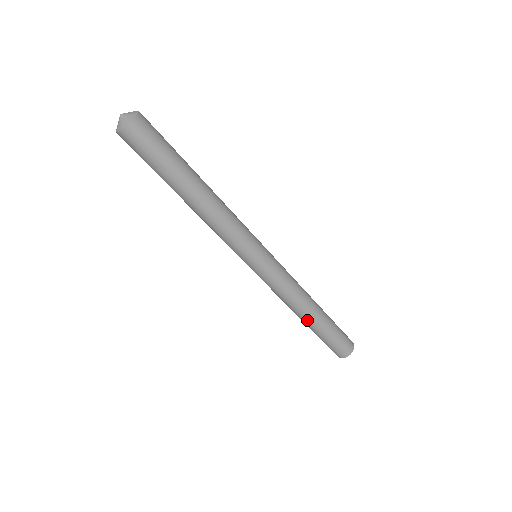
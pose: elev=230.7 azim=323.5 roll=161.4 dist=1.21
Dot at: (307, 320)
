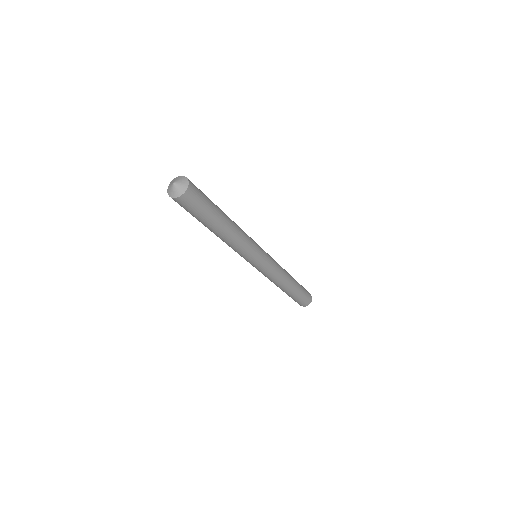
Dot at: (281, 289)
